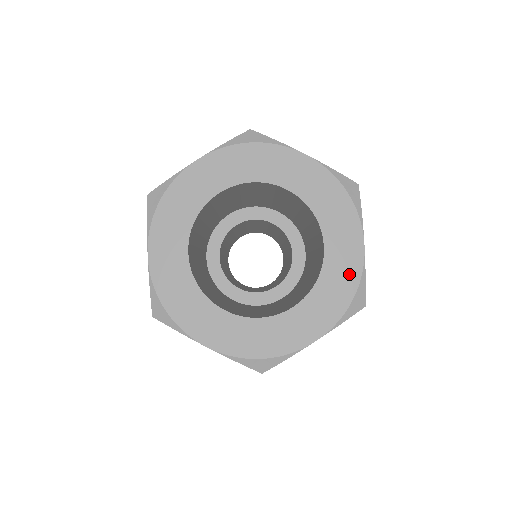
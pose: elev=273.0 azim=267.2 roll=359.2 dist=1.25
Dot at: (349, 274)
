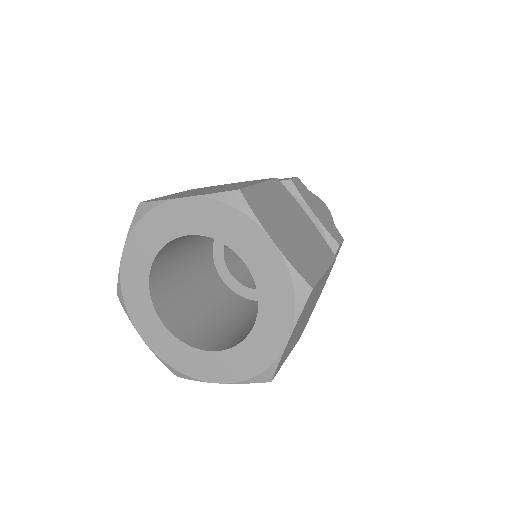
Dot at: (265, 355)
